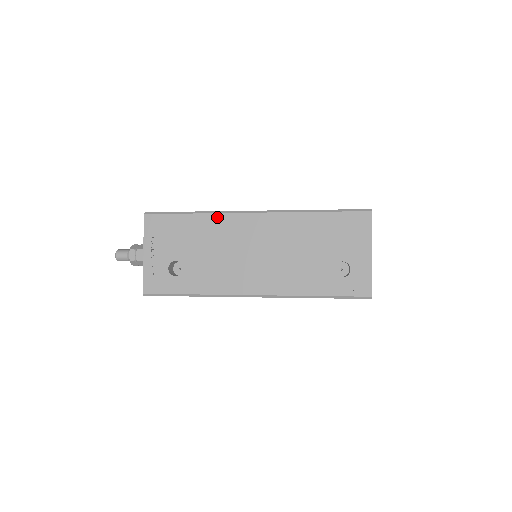
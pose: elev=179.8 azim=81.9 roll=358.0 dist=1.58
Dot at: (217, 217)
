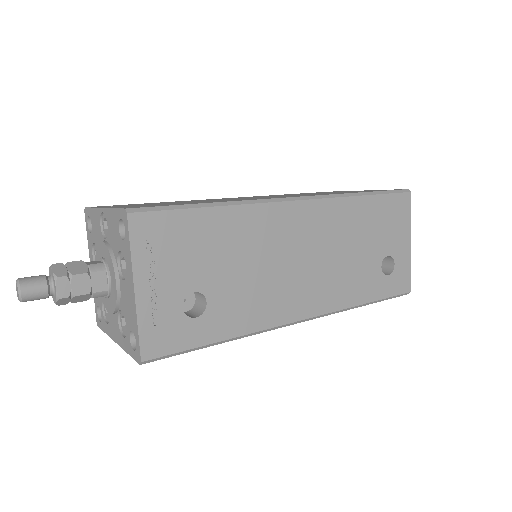
Dot at: (252, 210)
